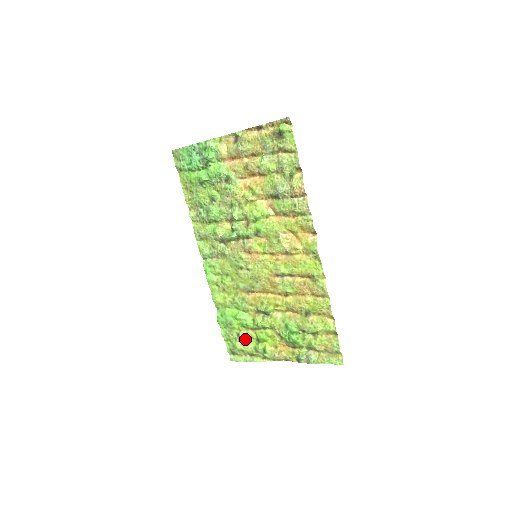
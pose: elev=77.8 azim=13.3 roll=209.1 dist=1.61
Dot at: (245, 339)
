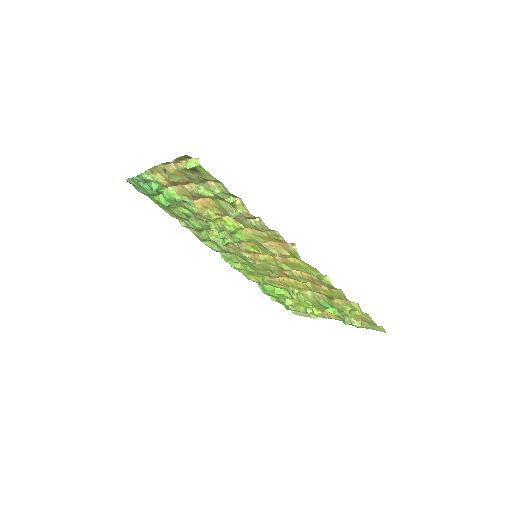
Dot at: occluded
